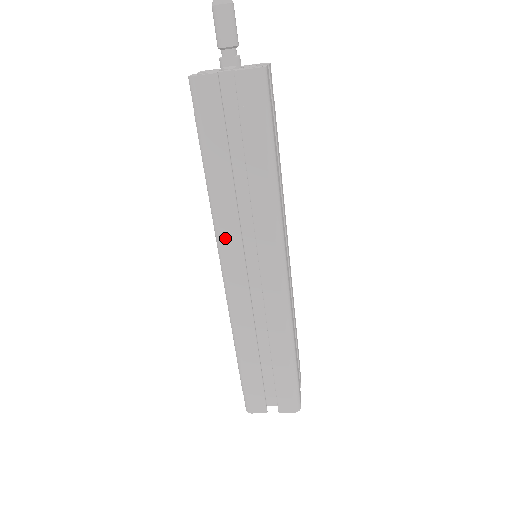
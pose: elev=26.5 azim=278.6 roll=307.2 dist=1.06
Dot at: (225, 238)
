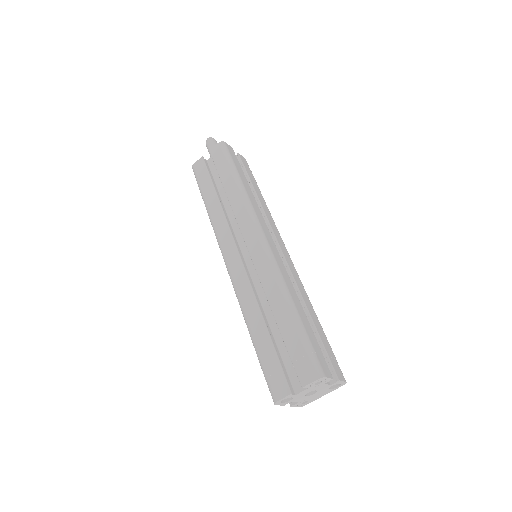
Dot at: (221, 236)
